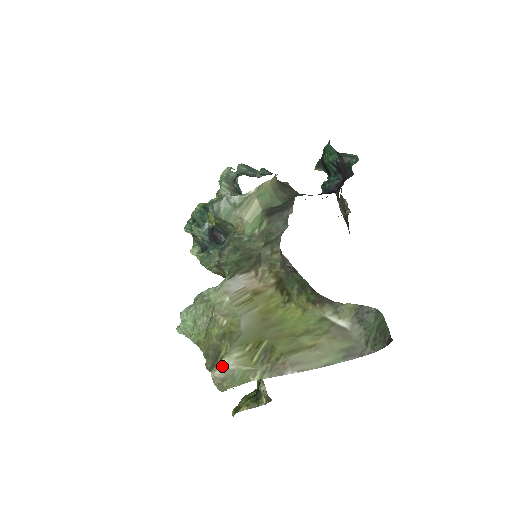
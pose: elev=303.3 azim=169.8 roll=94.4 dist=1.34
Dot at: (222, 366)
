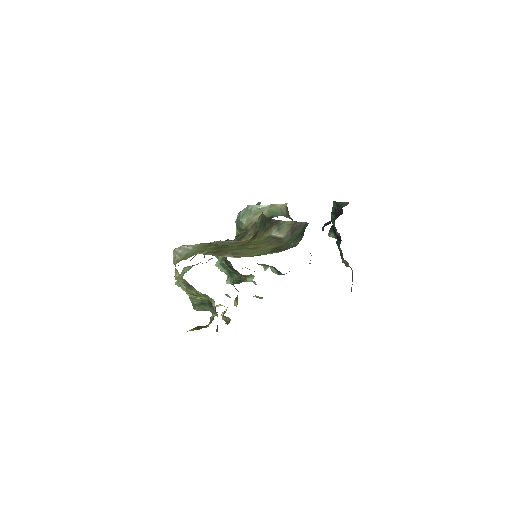
Dot at: (183, 245)
